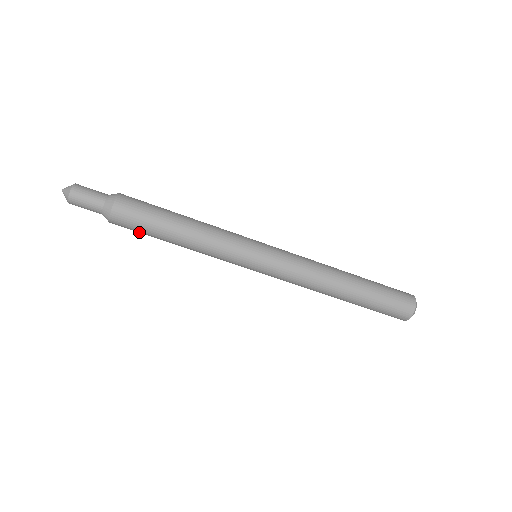
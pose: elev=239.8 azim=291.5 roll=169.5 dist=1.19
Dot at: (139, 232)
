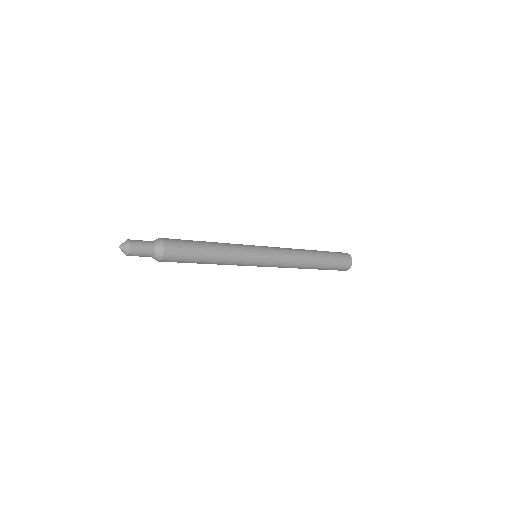
Dot at: occluded
